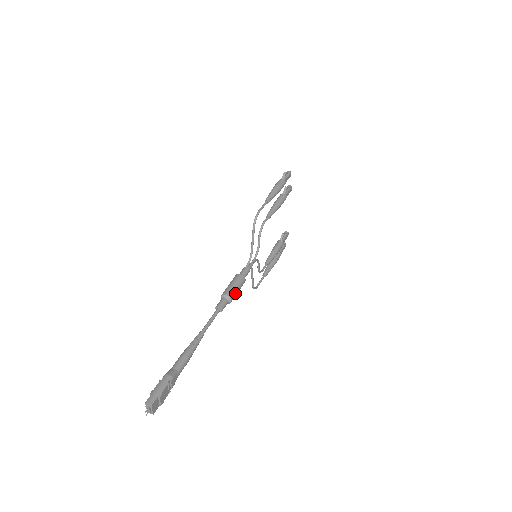
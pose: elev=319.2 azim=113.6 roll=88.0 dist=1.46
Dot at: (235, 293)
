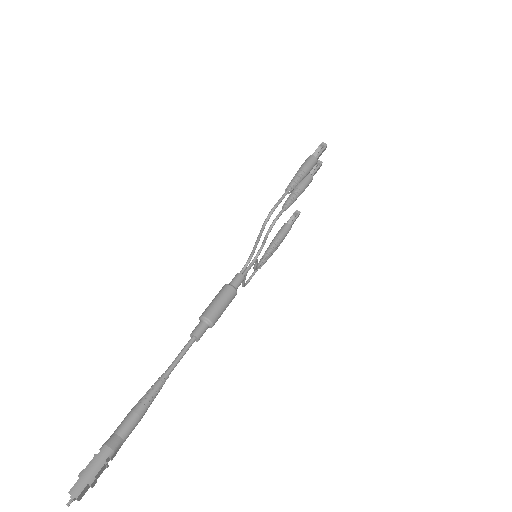
Dot at: (220, 315)
